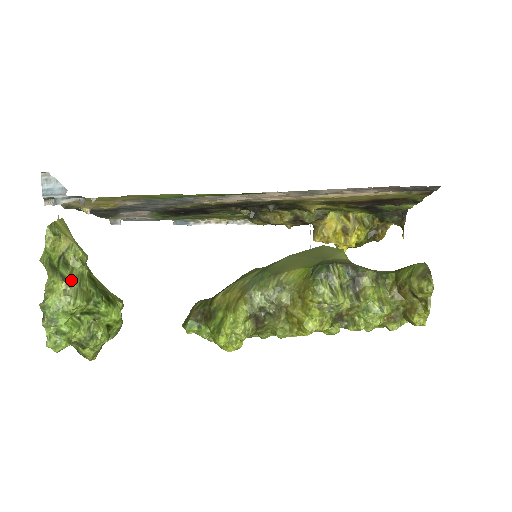
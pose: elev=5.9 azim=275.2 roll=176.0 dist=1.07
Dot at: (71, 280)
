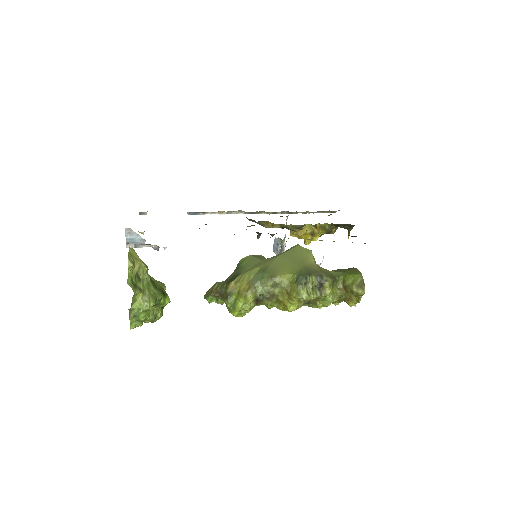
Dot at: (144, 290)
